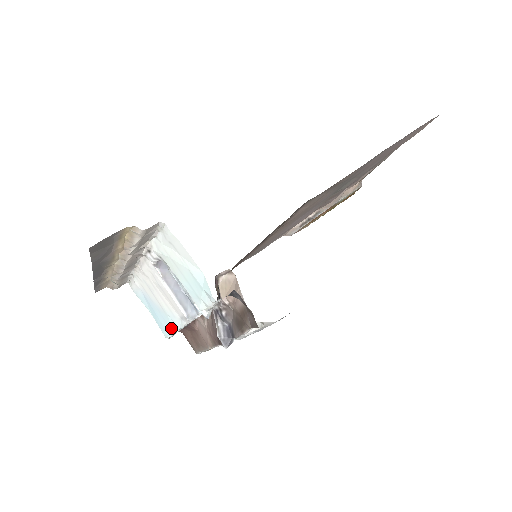
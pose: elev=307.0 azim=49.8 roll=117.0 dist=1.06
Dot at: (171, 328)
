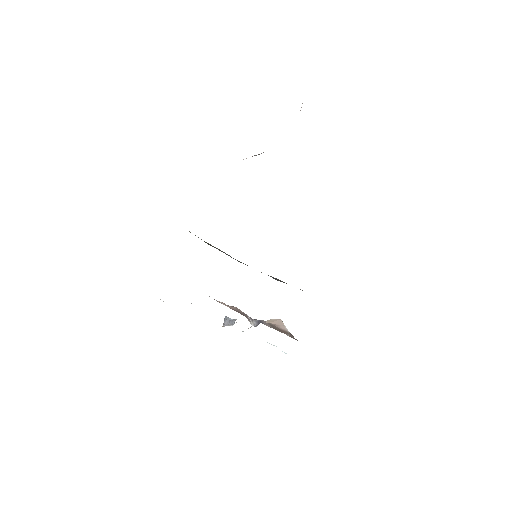
Dot at: occluded
